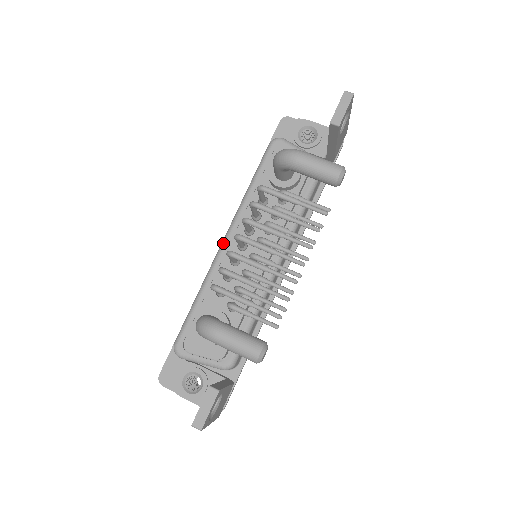
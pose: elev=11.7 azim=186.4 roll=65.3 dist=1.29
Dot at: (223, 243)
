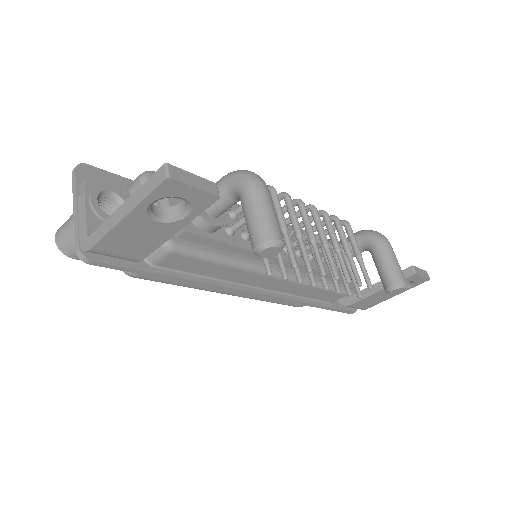
Dot at: occluded
